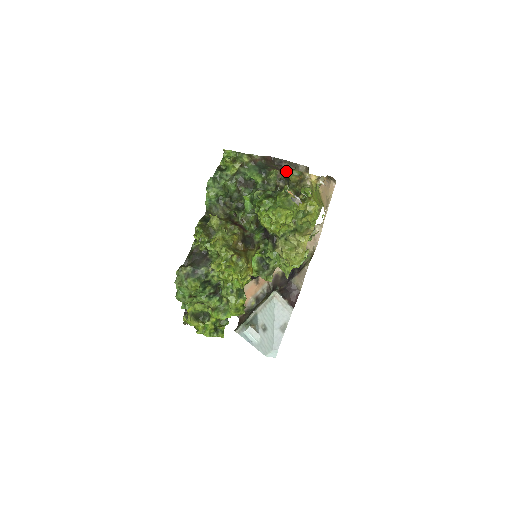
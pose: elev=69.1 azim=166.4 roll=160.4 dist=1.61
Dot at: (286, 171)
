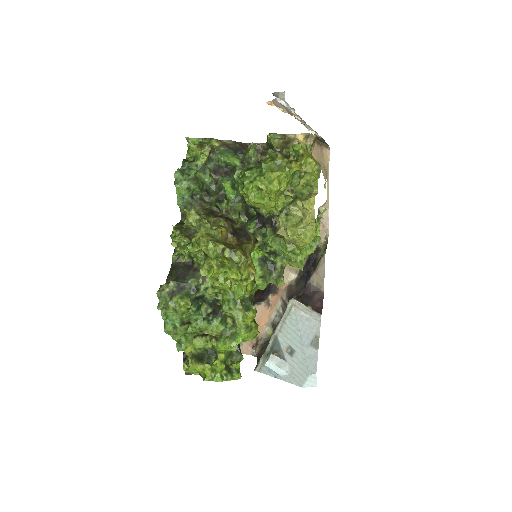
Dot at: occluded
